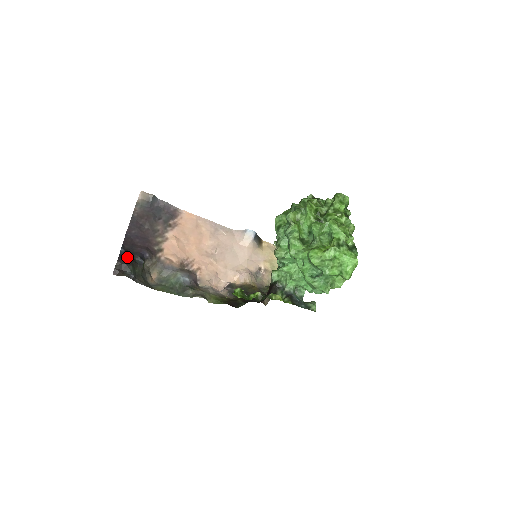
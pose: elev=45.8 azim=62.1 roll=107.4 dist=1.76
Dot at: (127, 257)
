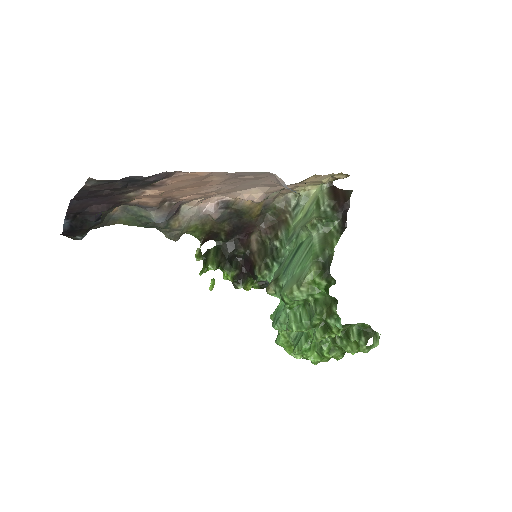
Dot at: (75, 229)
